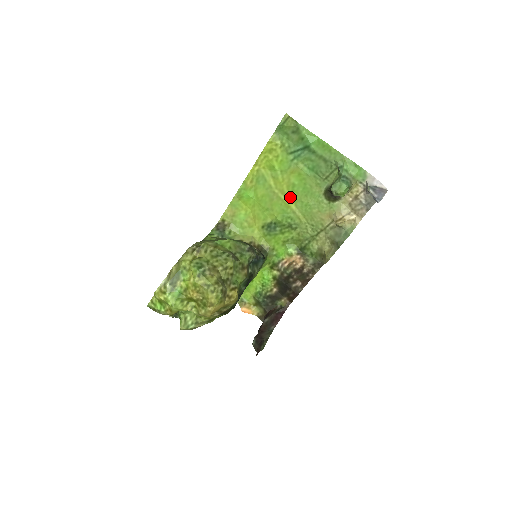
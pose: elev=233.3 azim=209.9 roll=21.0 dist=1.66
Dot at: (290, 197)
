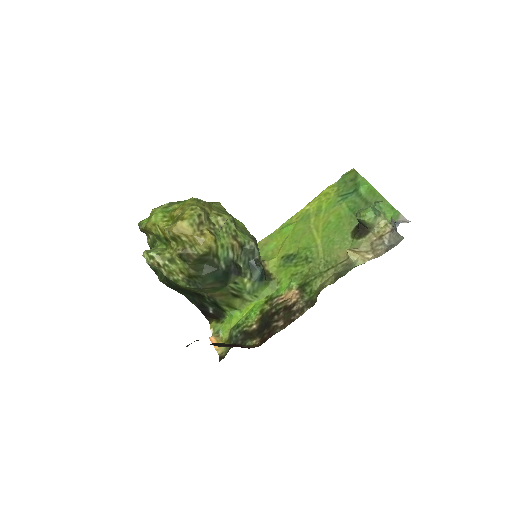
Dot at: (321, 232)
